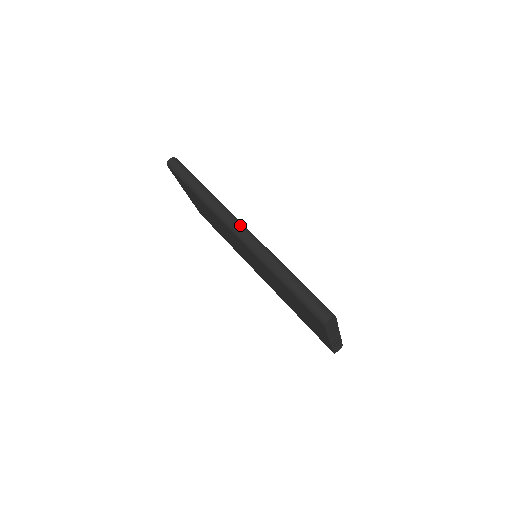
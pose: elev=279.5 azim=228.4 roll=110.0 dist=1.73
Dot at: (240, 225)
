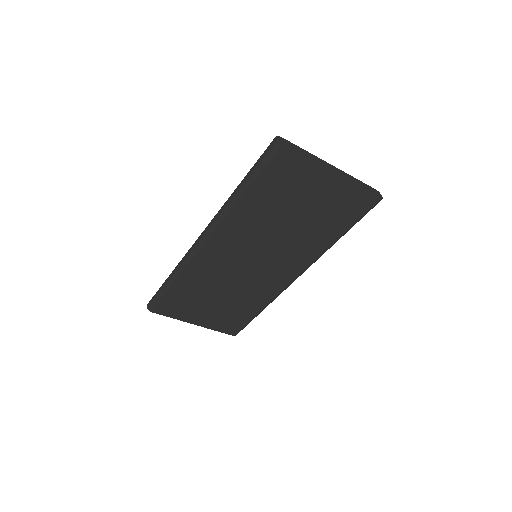
Dot at: (199, 236)
